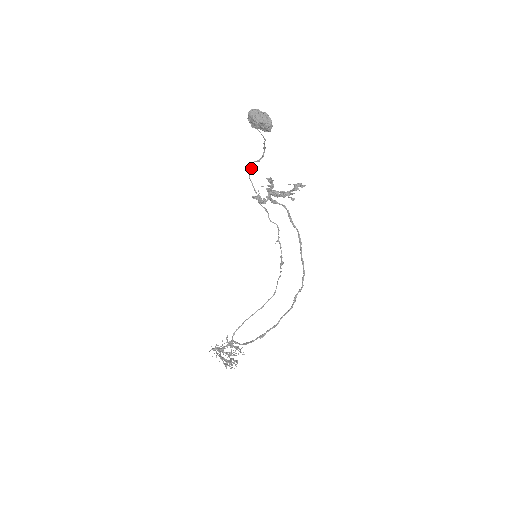
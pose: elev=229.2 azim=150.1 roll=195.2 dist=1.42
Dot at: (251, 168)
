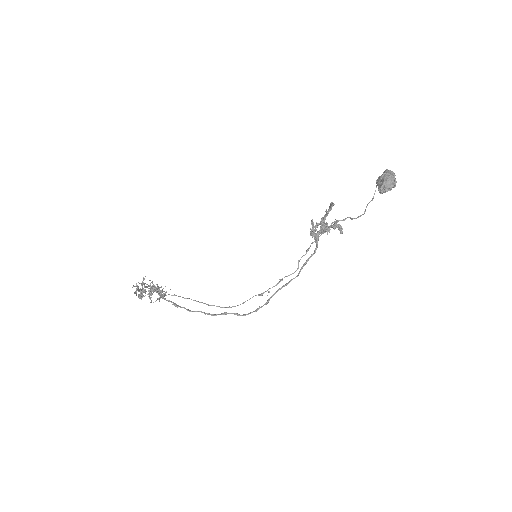
Dot at: occluded
